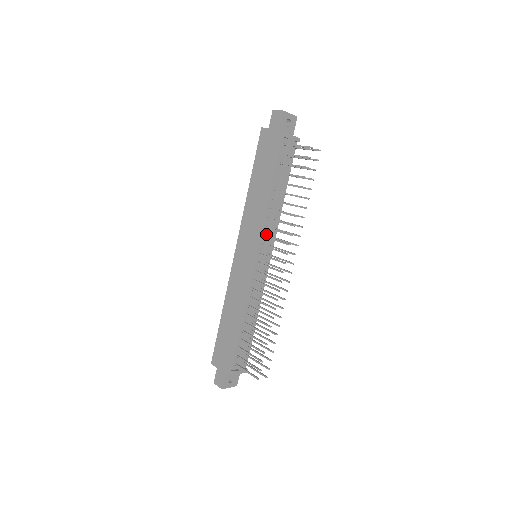
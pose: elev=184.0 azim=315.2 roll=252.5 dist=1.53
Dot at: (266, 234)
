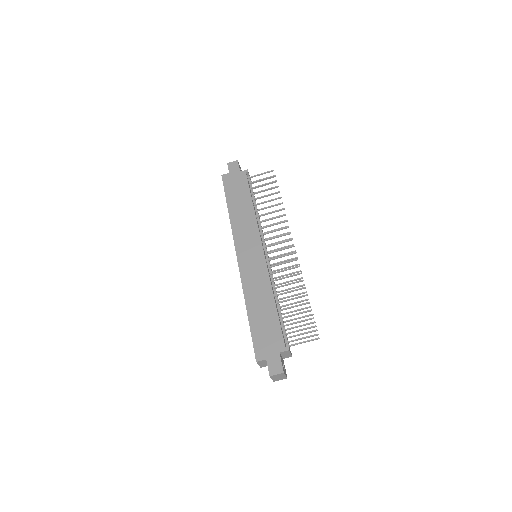
Dot at: (260, 234)
